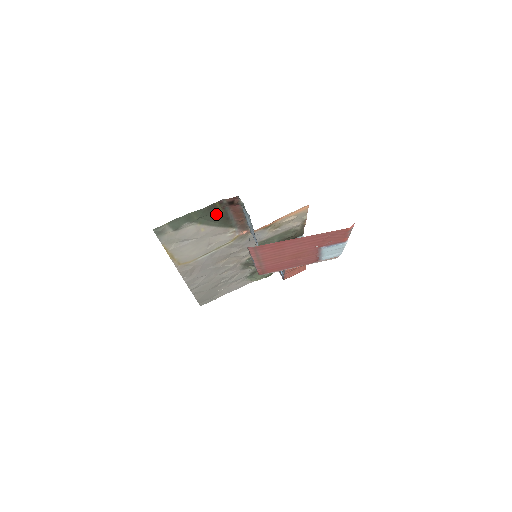
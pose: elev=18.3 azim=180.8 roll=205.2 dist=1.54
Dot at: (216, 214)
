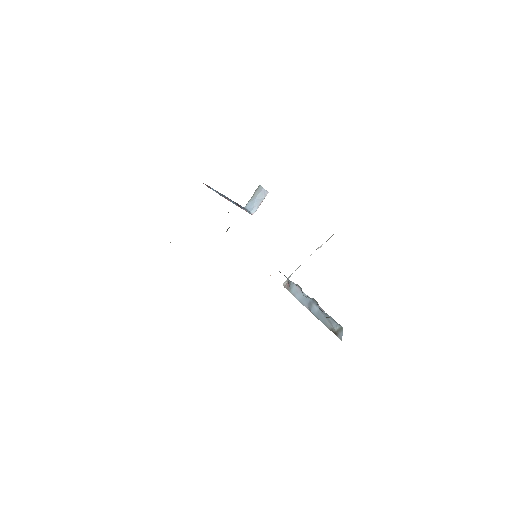
Dot at: occluded
